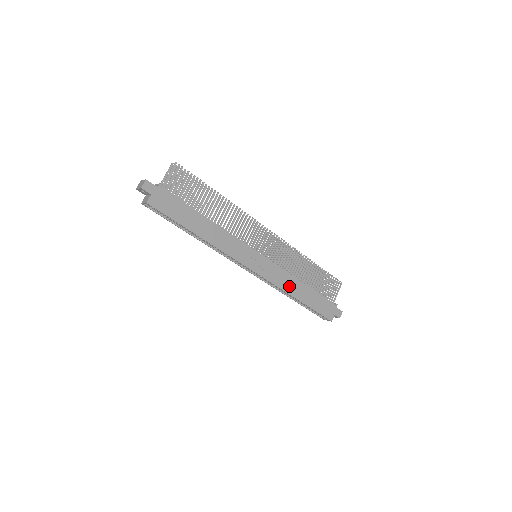
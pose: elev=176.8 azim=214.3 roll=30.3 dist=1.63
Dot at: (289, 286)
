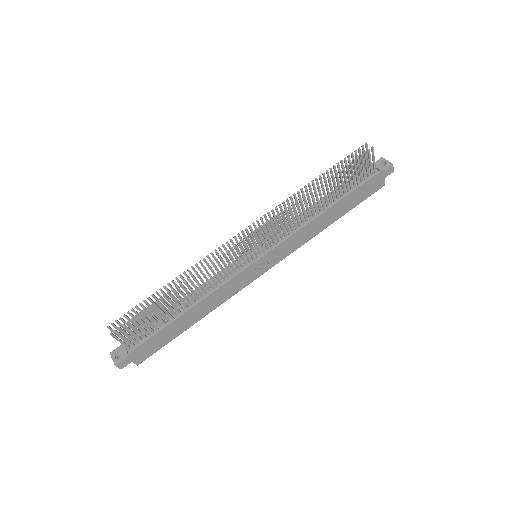
Dot at: (312, 232)
